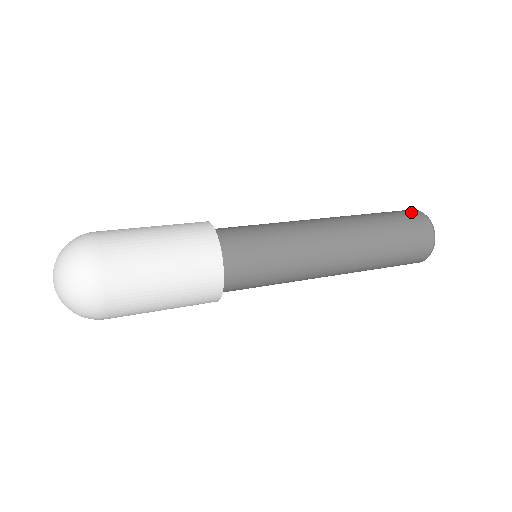
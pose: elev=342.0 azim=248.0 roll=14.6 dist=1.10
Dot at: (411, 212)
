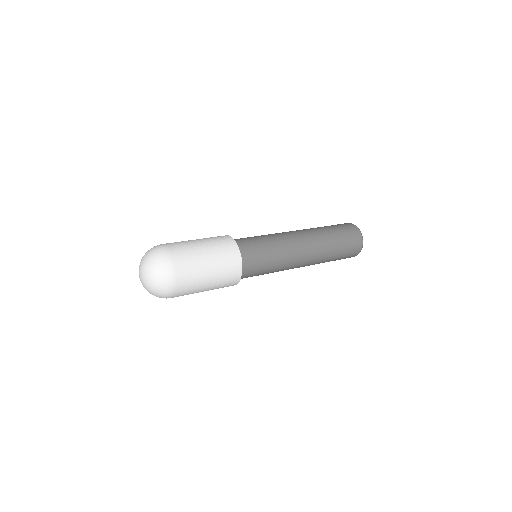
Dot at: occluded
